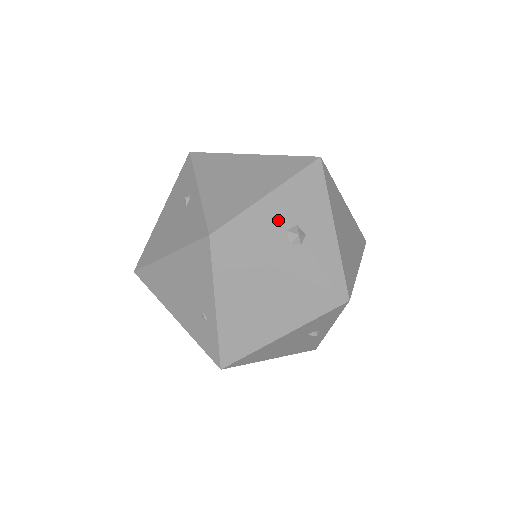
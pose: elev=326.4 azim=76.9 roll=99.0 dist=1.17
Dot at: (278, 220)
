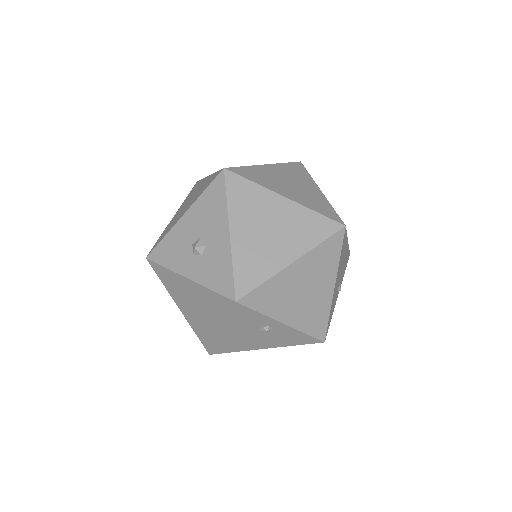
Dot at: (187, 237)
